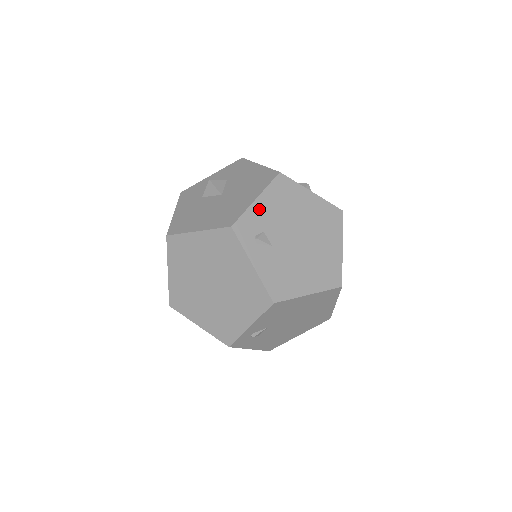
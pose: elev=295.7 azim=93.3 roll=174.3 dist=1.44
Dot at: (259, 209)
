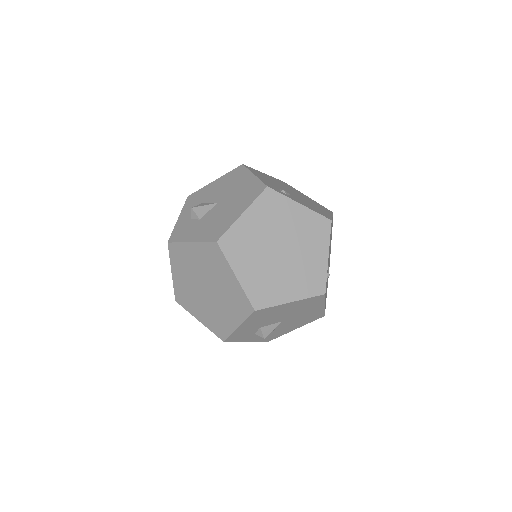
Dot at: (262, 179)
